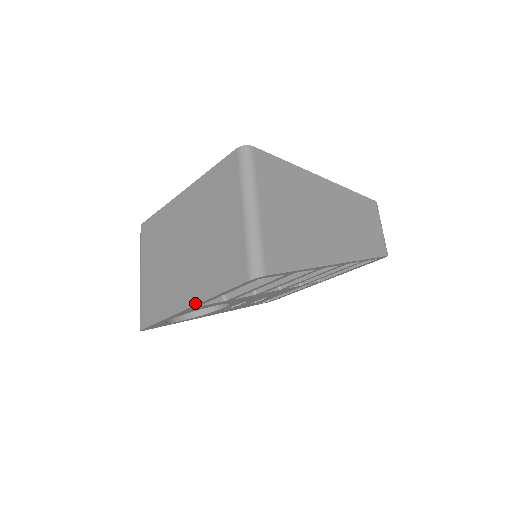
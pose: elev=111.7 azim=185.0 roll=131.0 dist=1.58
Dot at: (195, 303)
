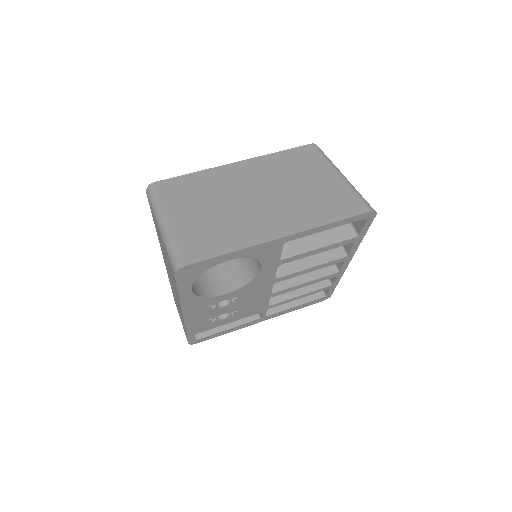
Dot at: (297, 231)
